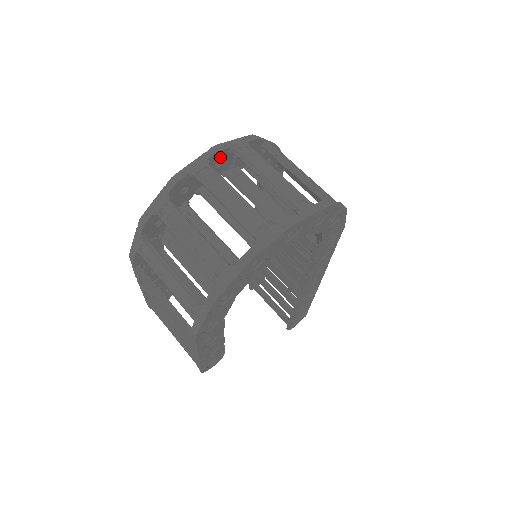
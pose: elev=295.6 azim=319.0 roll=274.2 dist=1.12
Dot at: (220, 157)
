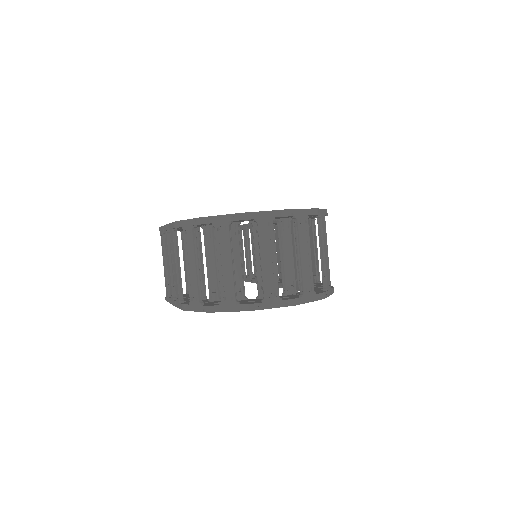
Dot at: (283, 217)
